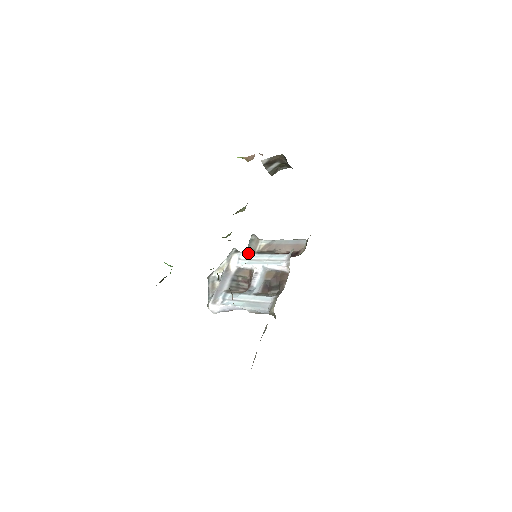
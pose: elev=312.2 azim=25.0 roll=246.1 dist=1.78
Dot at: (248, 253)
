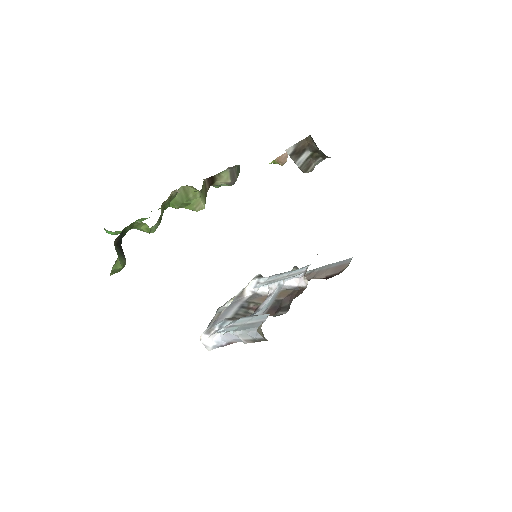
Dot at: (271, 276)
